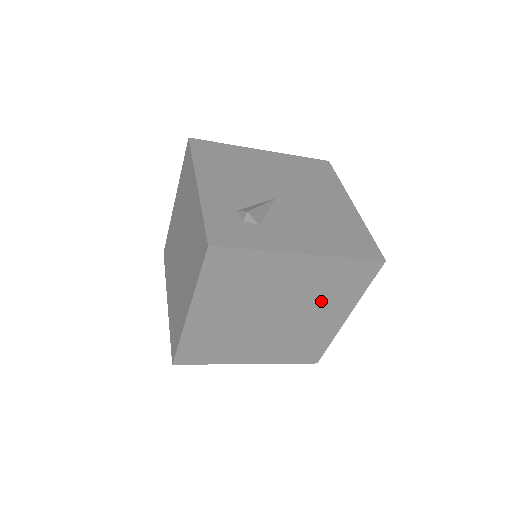
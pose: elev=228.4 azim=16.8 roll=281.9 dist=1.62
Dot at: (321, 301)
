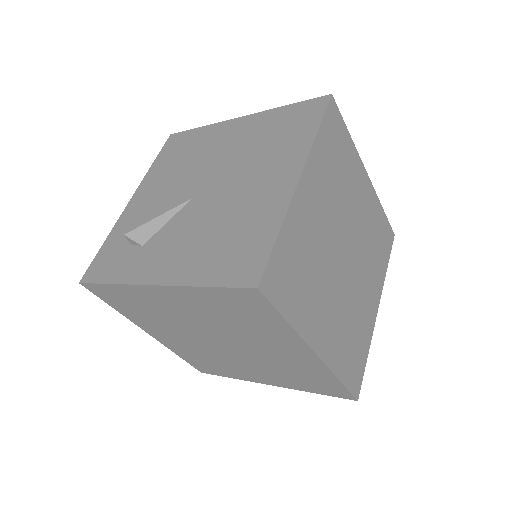
Dot at: (250, 333)
